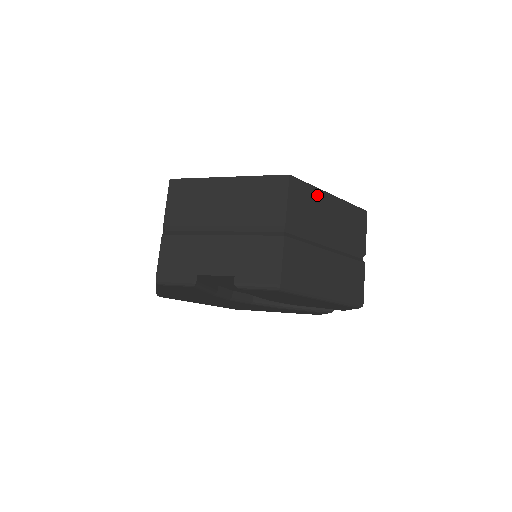
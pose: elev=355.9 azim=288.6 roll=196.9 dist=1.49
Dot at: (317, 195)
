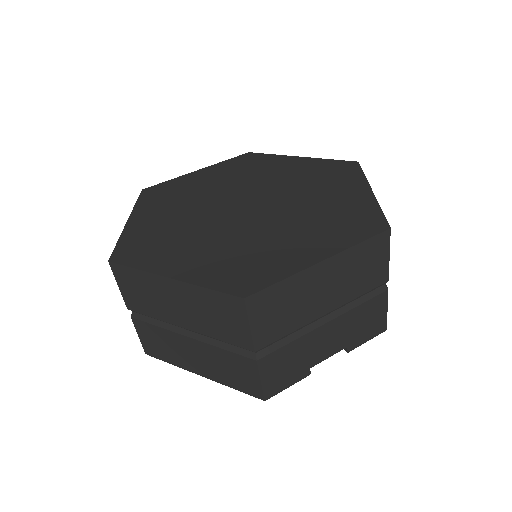
Dot at: occluded
